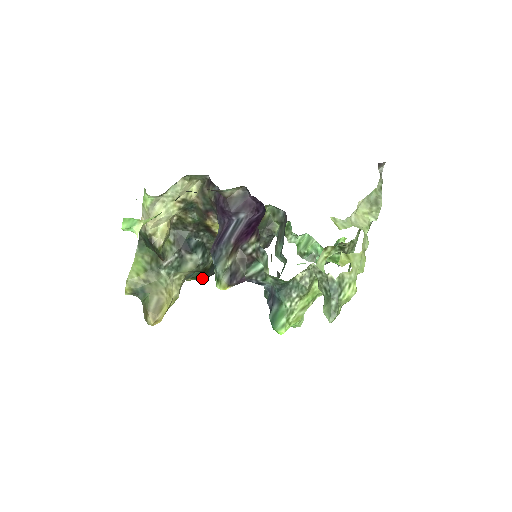
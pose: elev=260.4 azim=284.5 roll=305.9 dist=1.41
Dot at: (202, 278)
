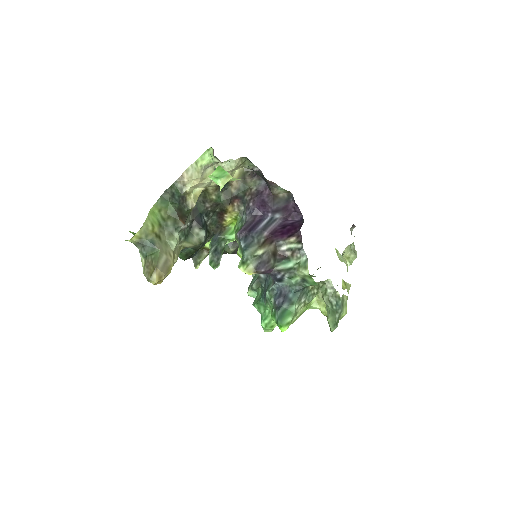
Dot at: (187, 257)
